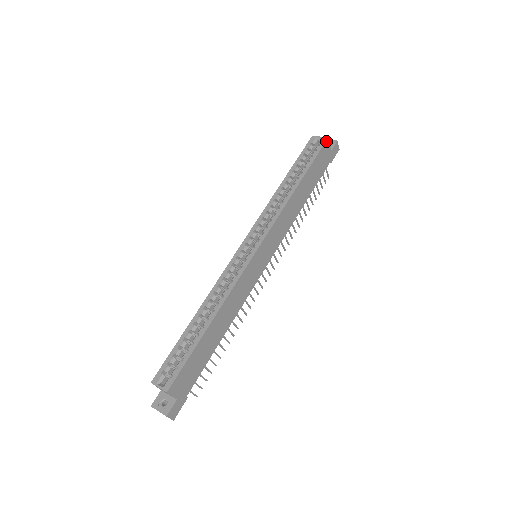
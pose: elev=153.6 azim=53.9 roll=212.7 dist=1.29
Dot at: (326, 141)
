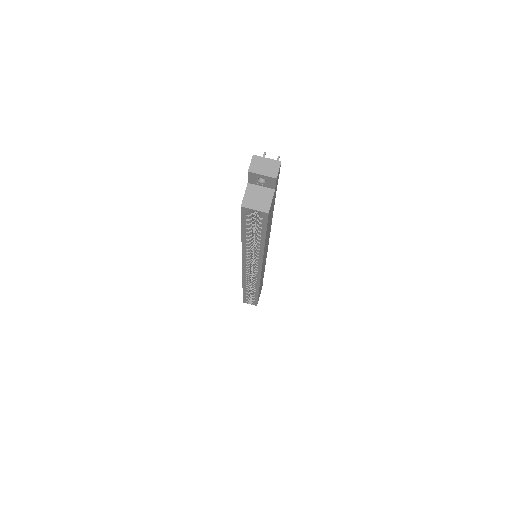
Dot at: (268, 215)
